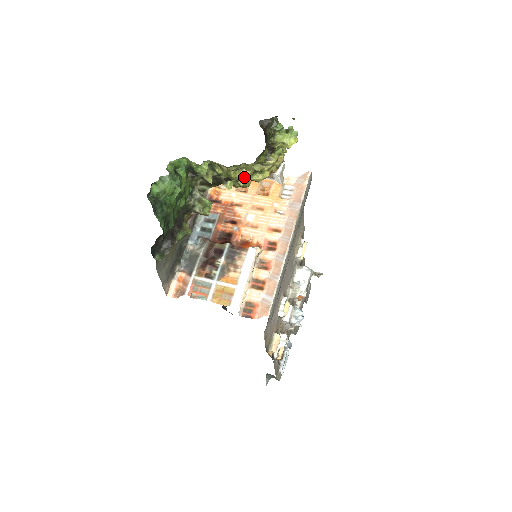
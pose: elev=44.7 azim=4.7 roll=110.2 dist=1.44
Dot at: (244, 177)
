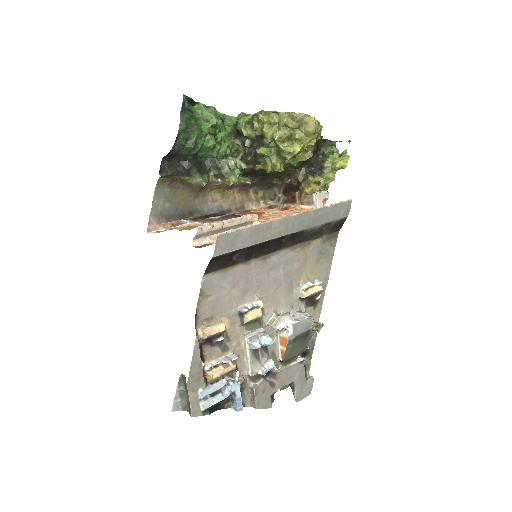
Dot at: (274, 134)
